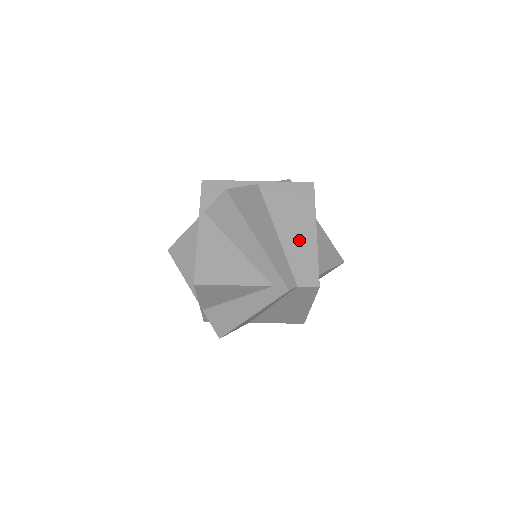
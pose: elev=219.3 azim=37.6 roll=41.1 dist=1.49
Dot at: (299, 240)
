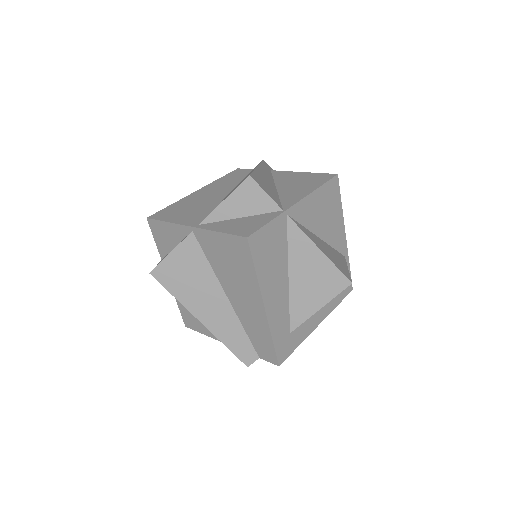
Dot at: (249, 312)
